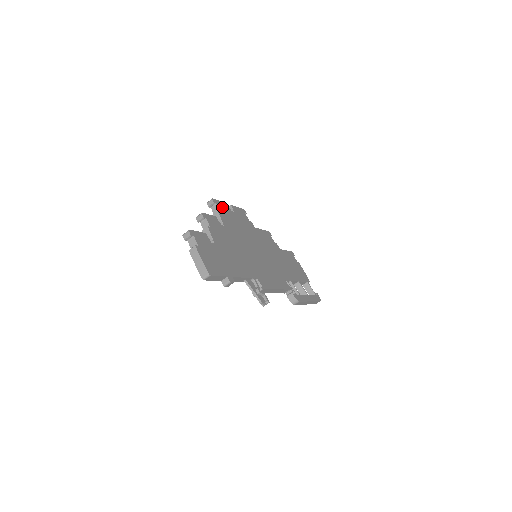
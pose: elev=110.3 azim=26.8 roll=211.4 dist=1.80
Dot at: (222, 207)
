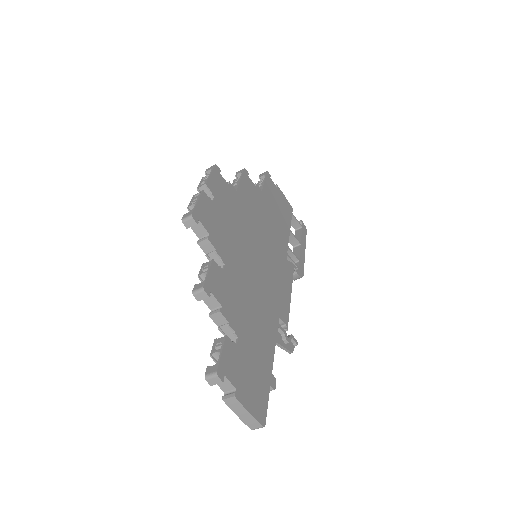
Dot at: (205, 214)
